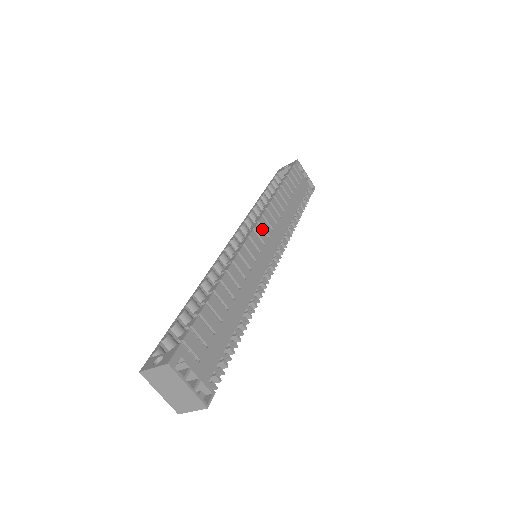
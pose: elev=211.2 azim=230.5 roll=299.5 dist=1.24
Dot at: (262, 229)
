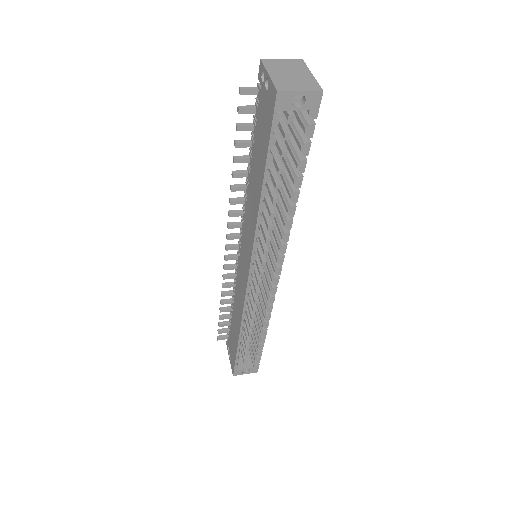
Dot at: occluded
